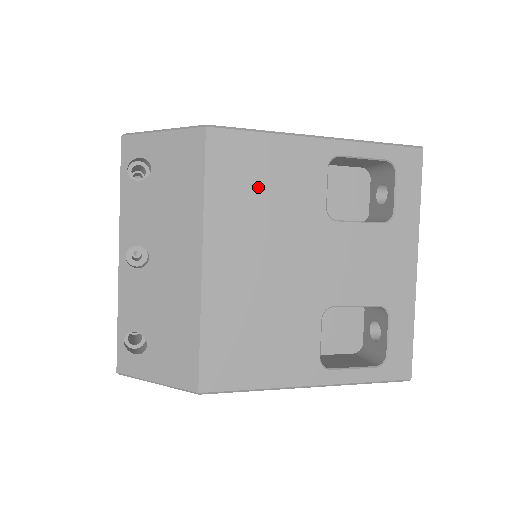
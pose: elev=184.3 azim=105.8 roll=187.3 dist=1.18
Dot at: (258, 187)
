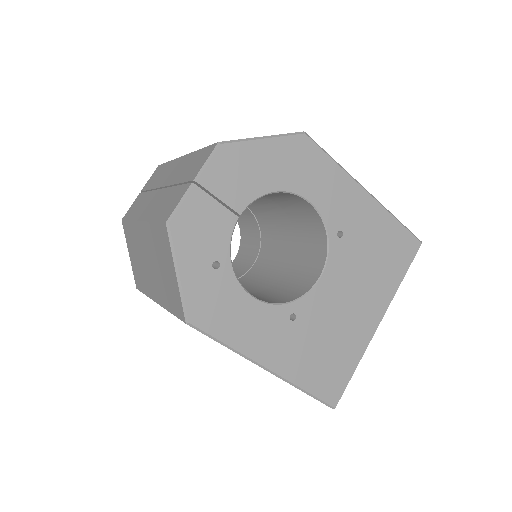
Dot at: occluded
